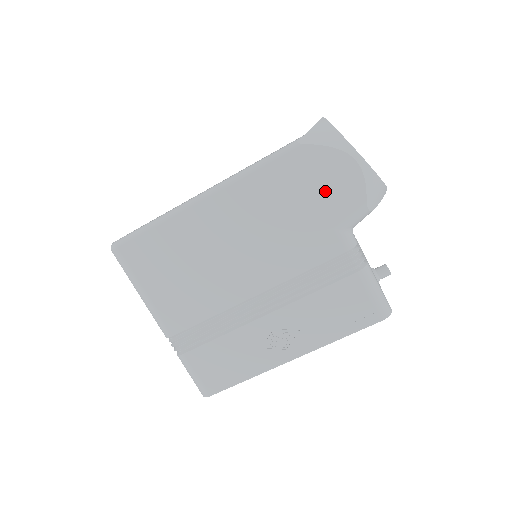
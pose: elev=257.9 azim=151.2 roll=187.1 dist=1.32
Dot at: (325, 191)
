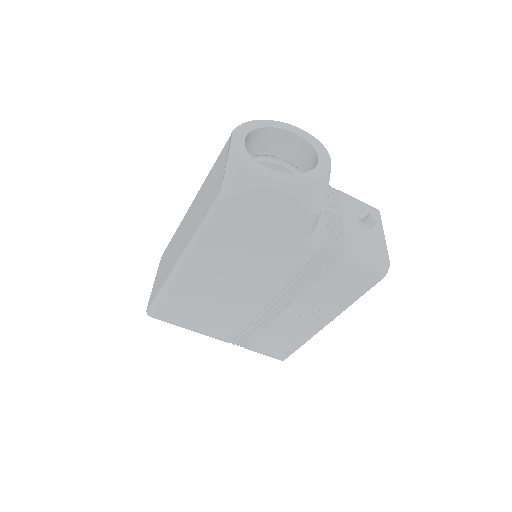
Dot at: (270, 221)
